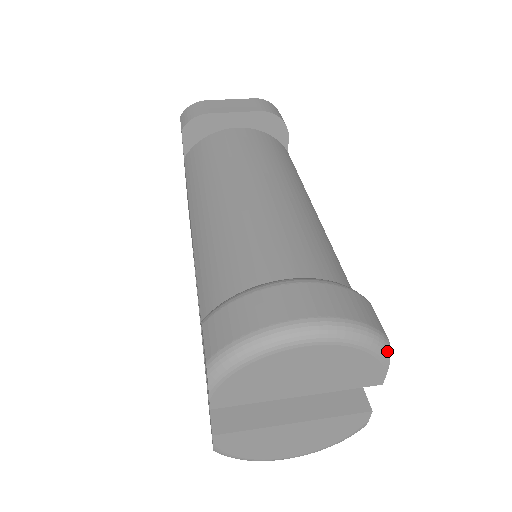
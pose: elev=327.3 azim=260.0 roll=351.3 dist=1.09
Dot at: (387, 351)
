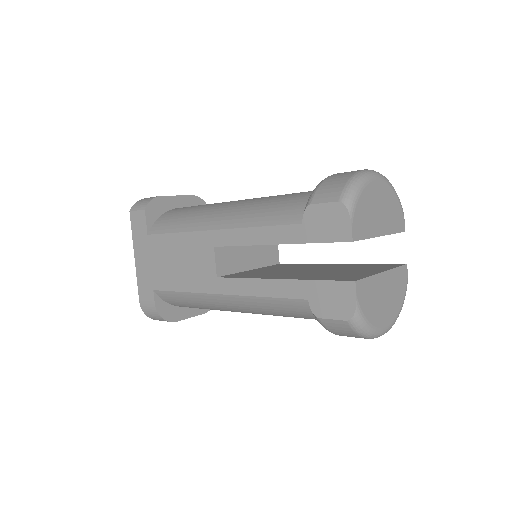
Dot at: (399, 200)
